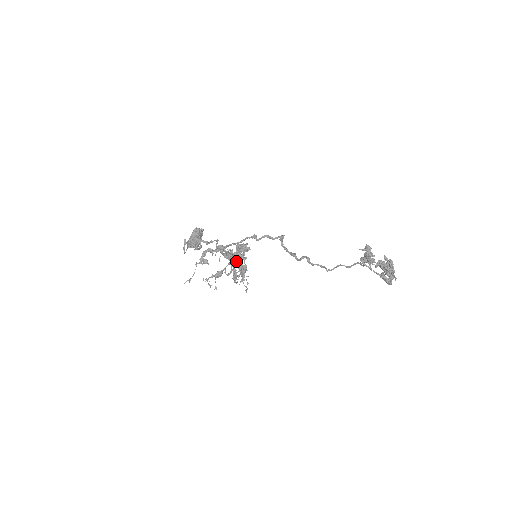
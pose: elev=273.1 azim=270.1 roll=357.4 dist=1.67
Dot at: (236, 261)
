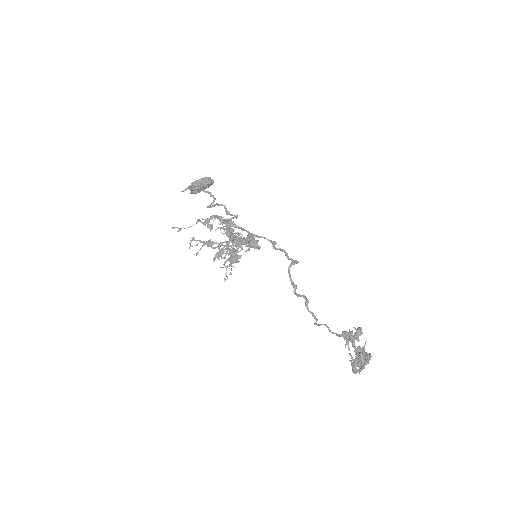
Dot at: occluded
